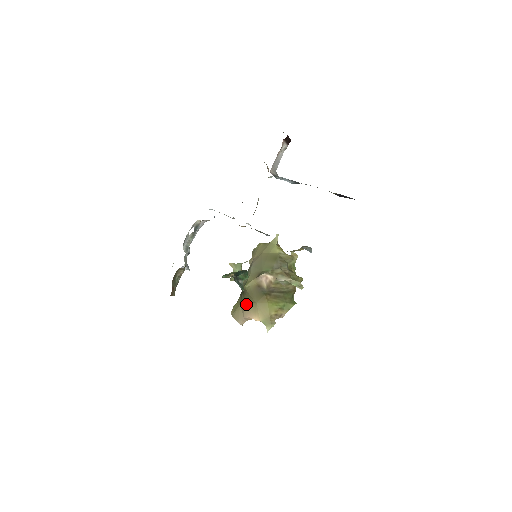
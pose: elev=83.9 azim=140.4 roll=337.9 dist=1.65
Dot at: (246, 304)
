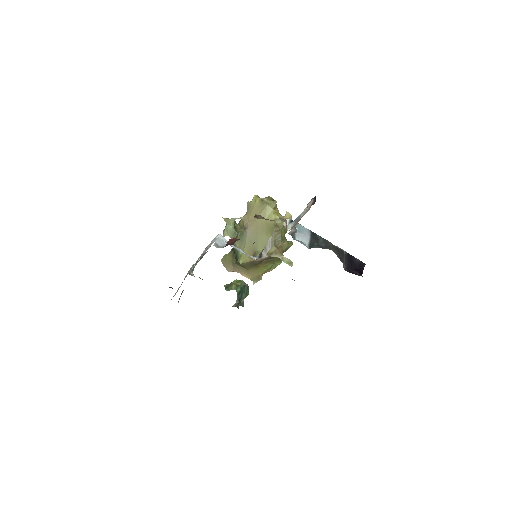
Dot at: (238, 266)
